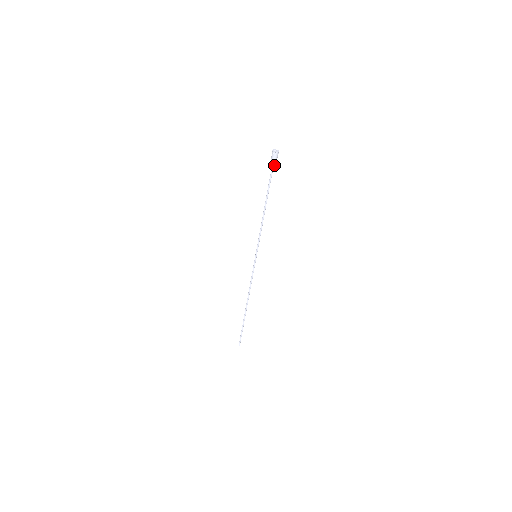
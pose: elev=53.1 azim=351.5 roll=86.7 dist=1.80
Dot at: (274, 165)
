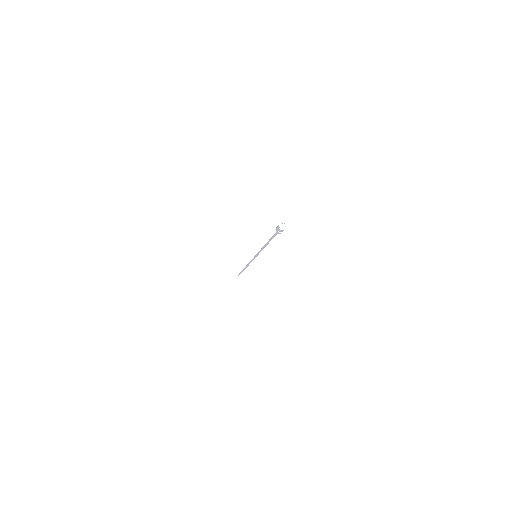
Dot at: (278, 232)
